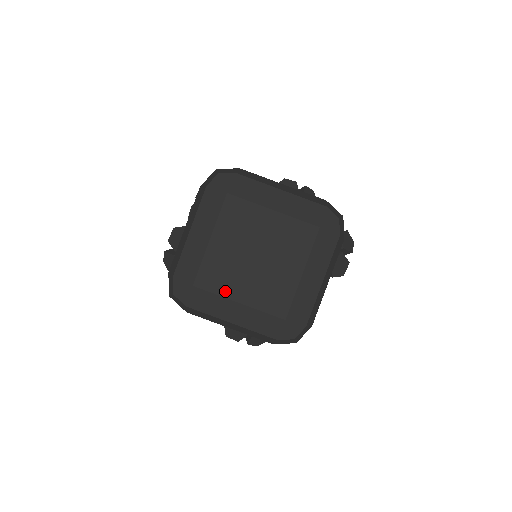
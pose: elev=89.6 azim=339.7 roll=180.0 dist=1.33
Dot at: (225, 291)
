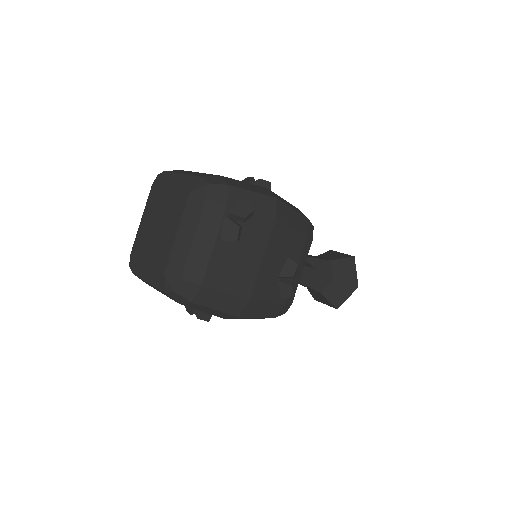
Dot at: (142, 256)
